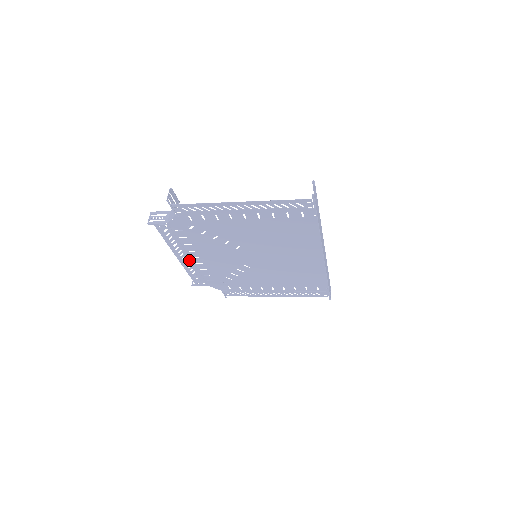
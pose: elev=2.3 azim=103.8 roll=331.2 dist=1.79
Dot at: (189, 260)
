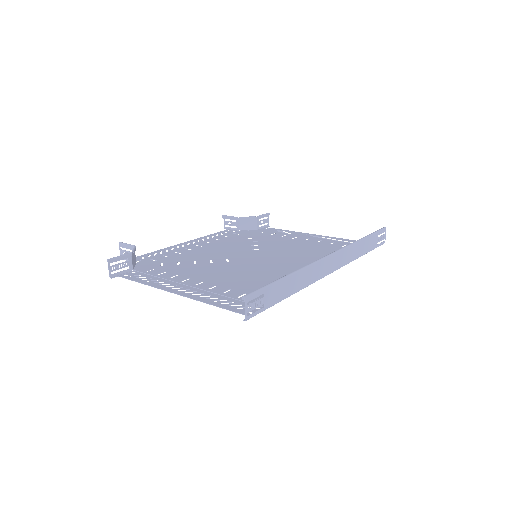
Dot at: (195, 243)
